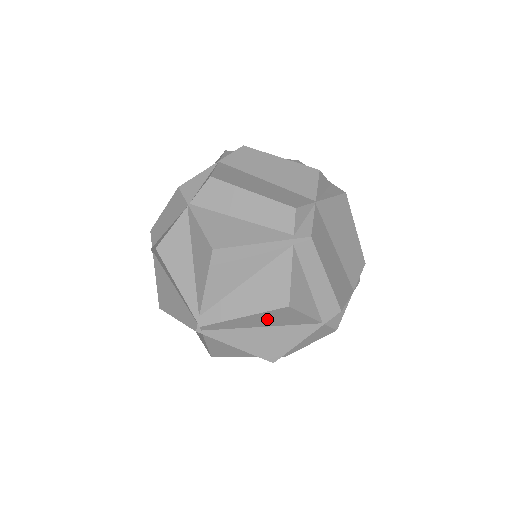
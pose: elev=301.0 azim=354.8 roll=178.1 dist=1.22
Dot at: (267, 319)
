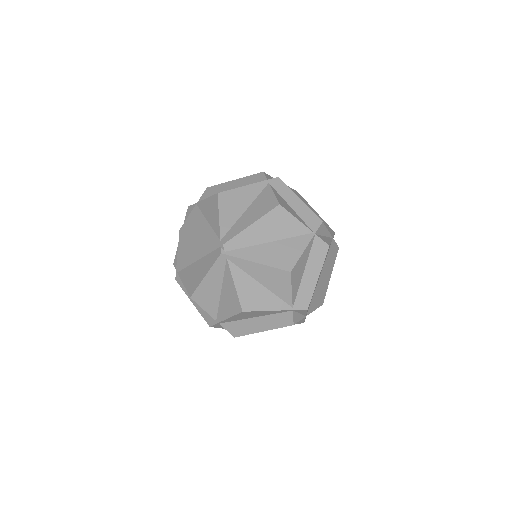
Dot at: (270, 228)
